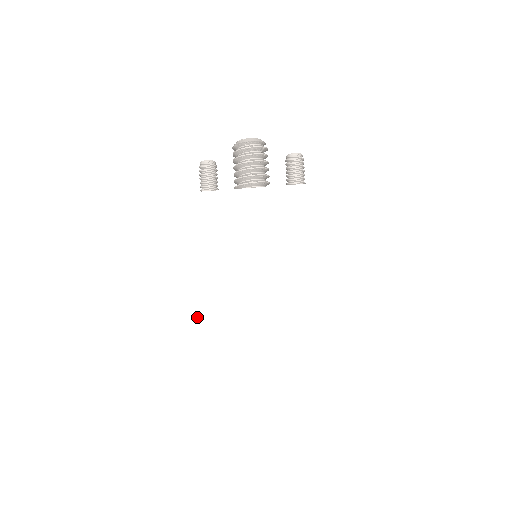
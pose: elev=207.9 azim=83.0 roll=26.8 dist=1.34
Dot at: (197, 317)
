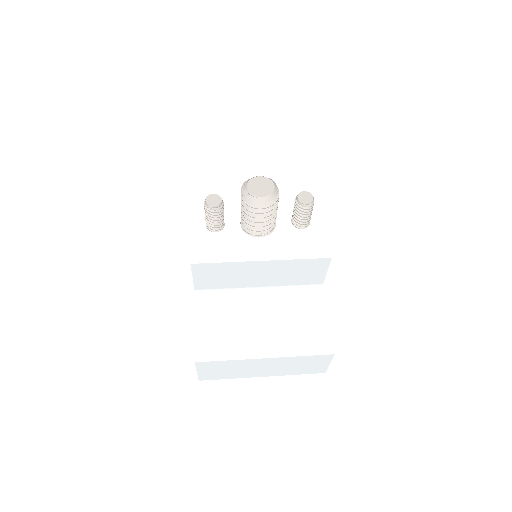
Dot at: (233, 377)
